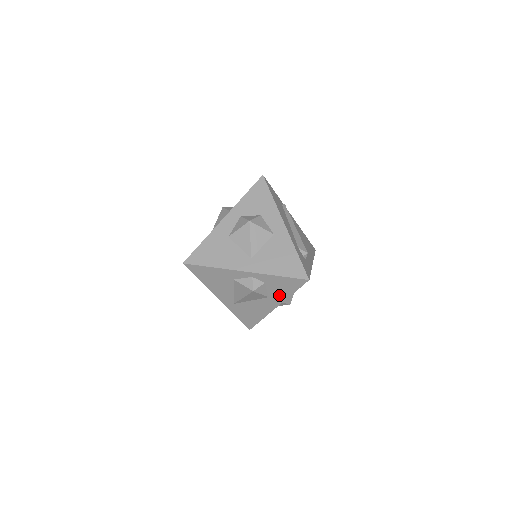
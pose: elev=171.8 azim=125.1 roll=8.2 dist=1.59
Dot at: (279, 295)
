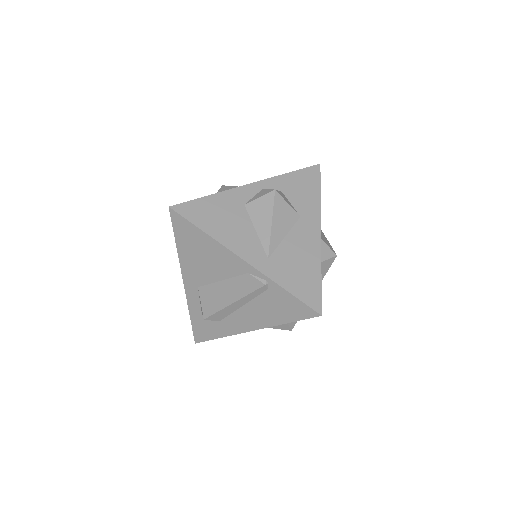
Dot at: (309, 206)
